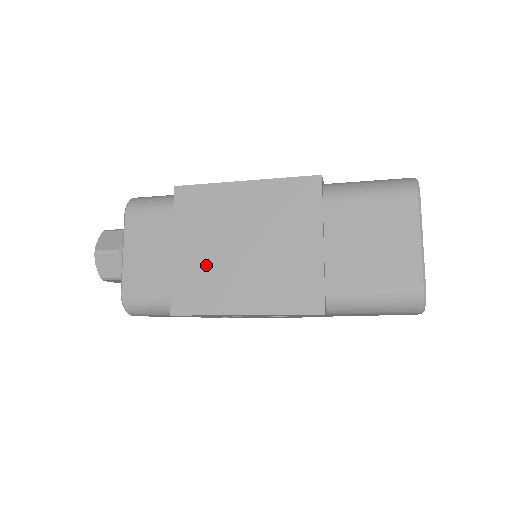
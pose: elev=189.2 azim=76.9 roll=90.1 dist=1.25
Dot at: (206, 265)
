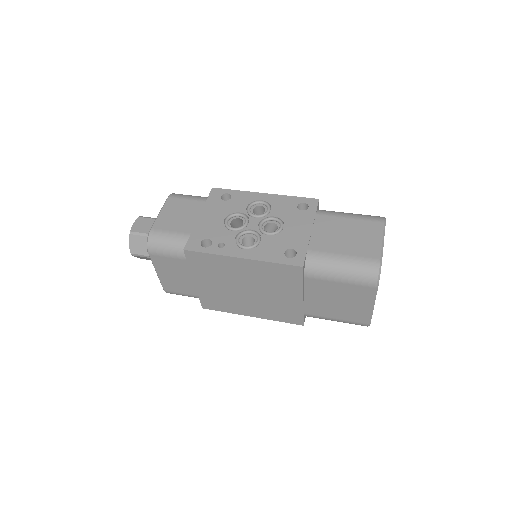
Dot at: (221, 293)
